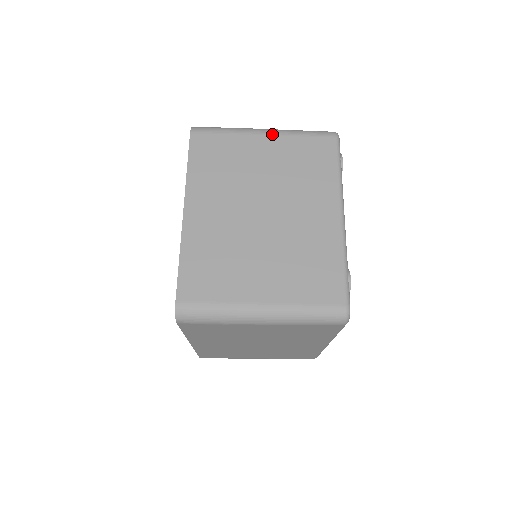
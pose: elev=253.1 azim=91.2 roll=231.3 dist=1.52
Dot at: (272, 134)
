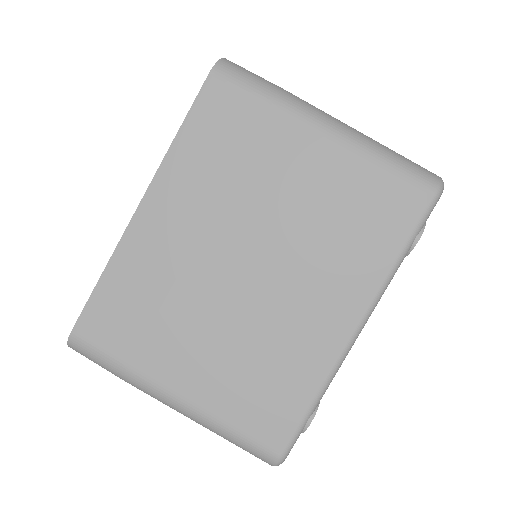
Dot at: (335, 139)
